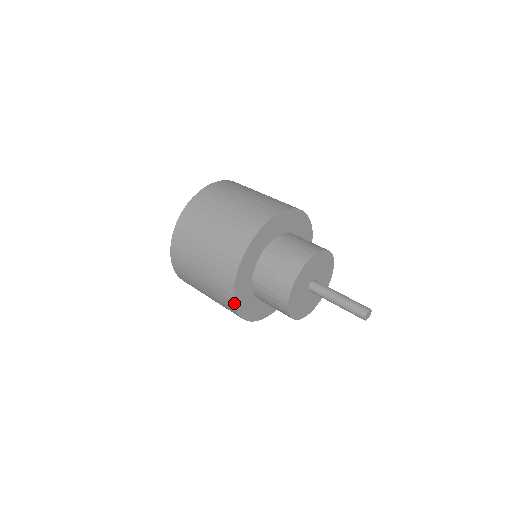
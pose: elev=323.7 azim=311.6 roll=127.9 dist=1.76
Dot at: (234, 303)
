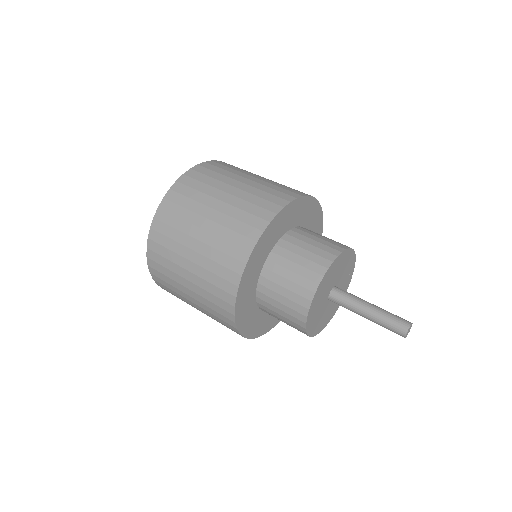
Dot at: (236, 300)
